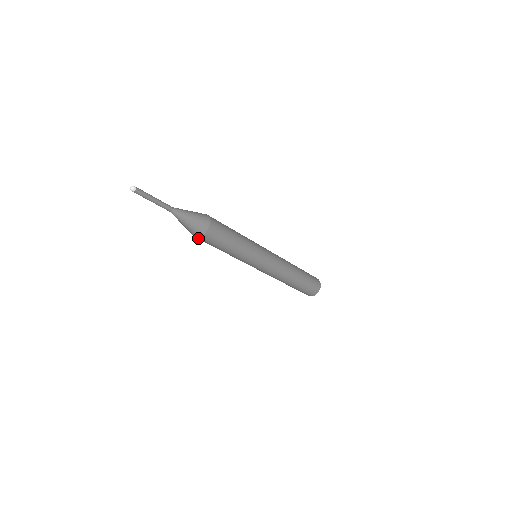
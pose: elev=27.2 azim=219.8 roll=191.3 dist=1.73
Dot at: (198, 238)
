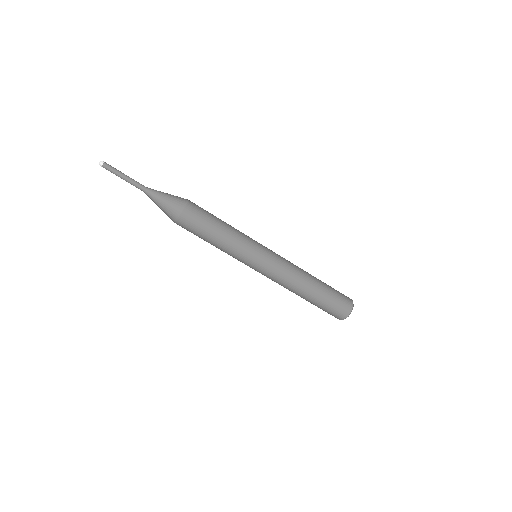
Dot at: (180, 219)
